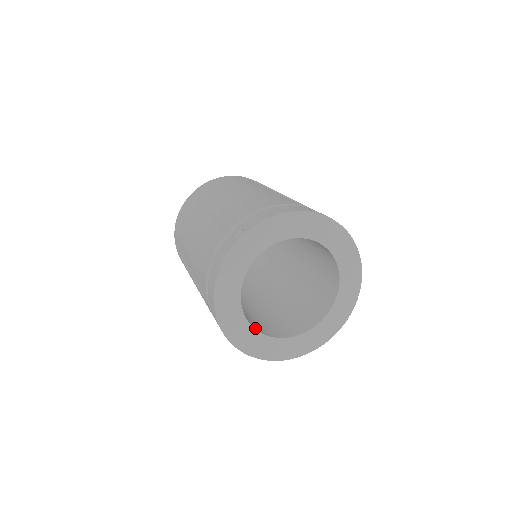
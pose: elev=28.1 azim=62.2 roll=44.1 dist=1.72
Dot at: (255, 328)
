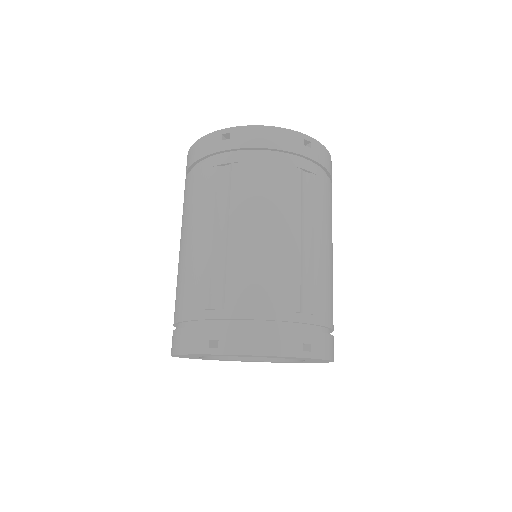
Dot at: (252, 358)
